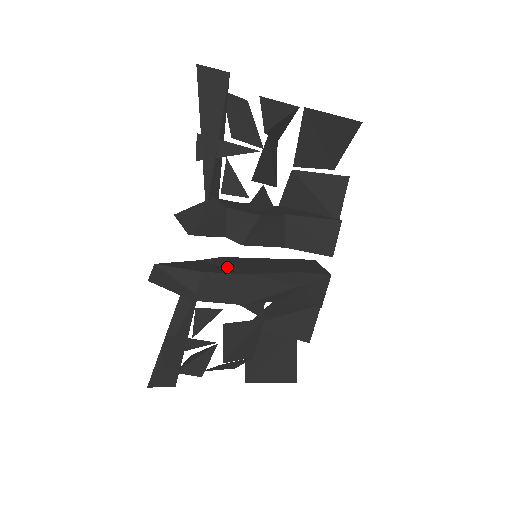
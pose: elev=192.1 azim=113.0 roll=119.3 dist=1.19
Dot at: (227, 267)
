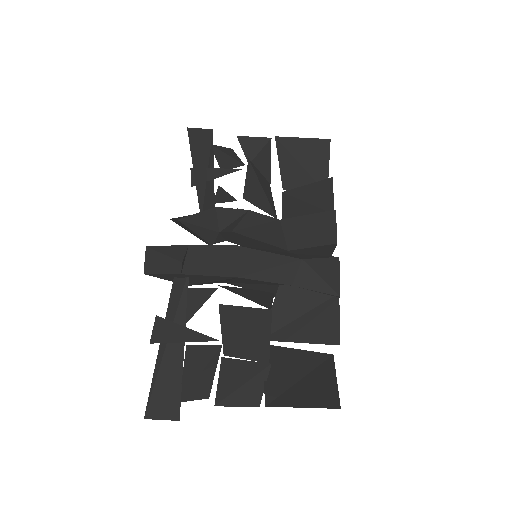
Dot at: occluded
